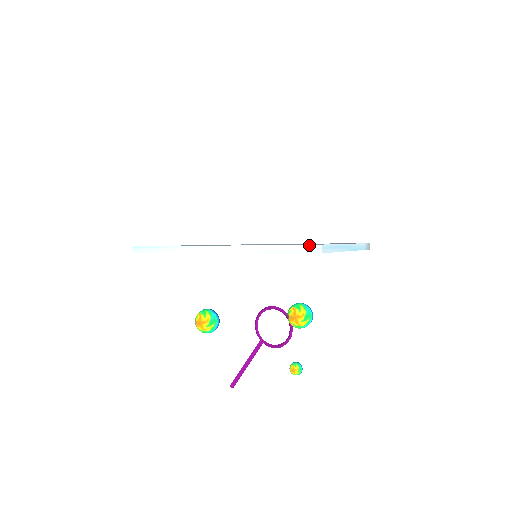
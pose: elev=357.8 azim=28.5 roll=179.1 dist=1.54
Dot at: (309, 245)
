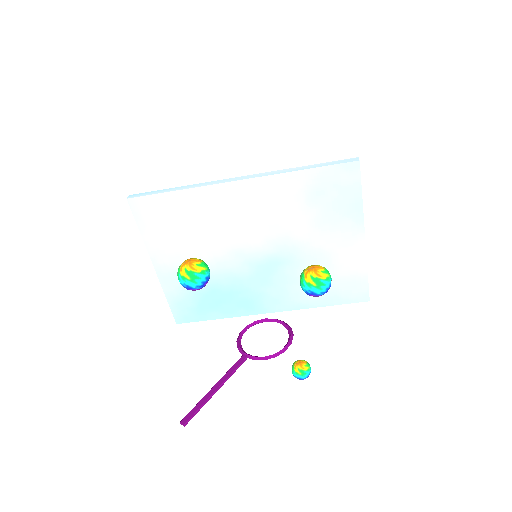
Dot at: (345, 159)
